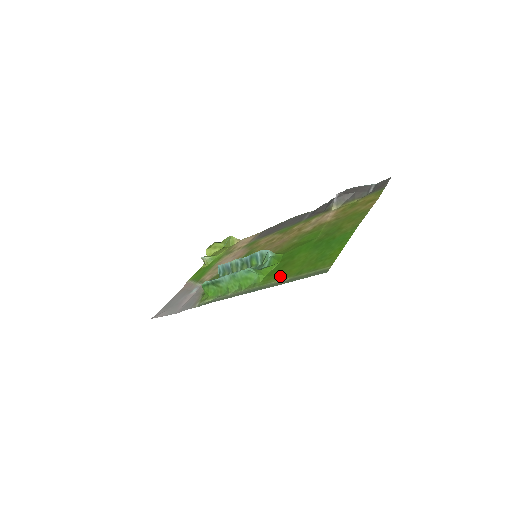
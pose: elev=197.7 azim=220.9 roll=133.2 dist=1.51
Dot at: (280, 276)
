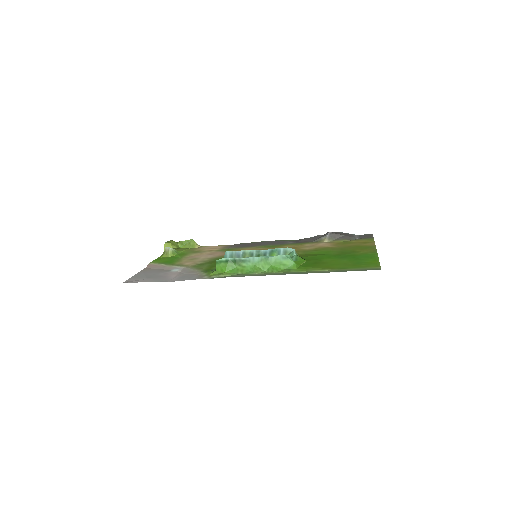
Dot at: (321, 268)
